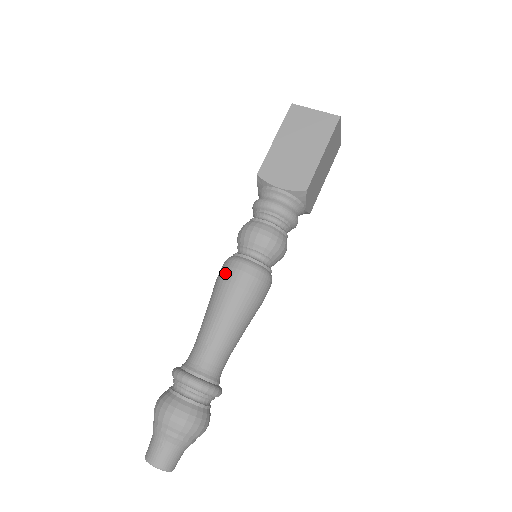
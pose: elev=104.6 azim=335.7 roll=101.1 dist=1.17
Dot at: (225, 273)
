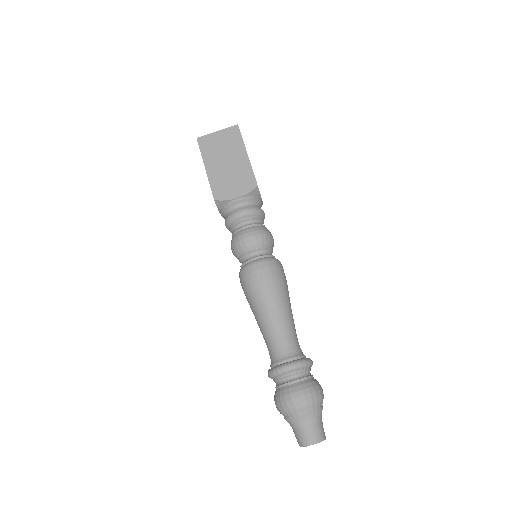
Dot at: (249, 280)
